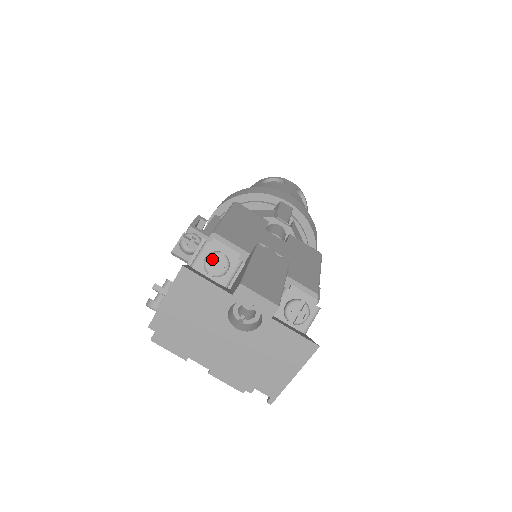
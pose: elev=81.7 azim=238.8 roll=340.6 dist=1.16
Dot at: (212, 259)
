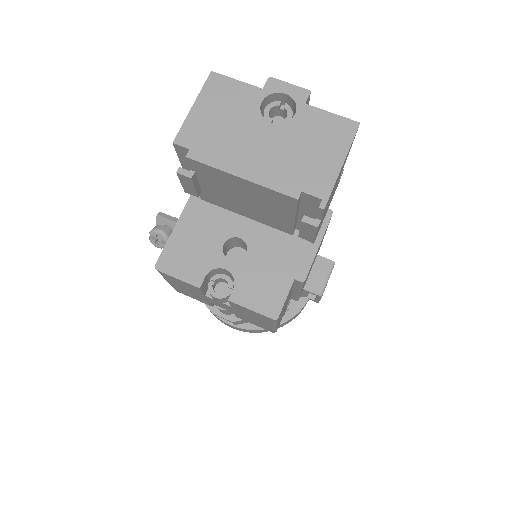
Dot at: occluded
